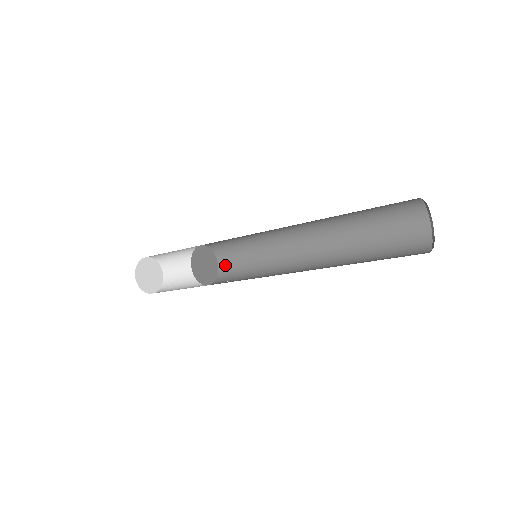
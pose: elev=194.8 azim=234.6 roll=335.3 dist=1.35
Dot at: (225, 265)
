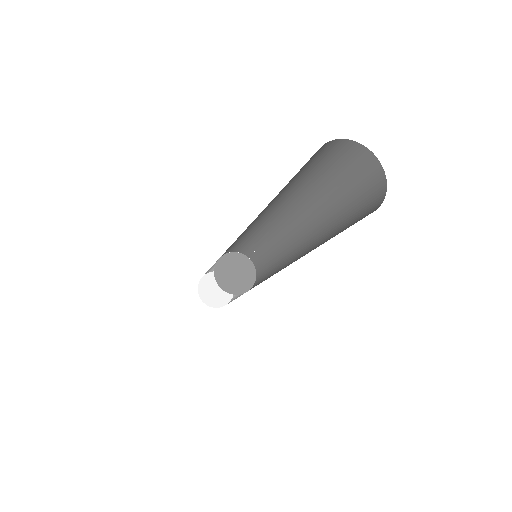
Dot at: (250, 254)
